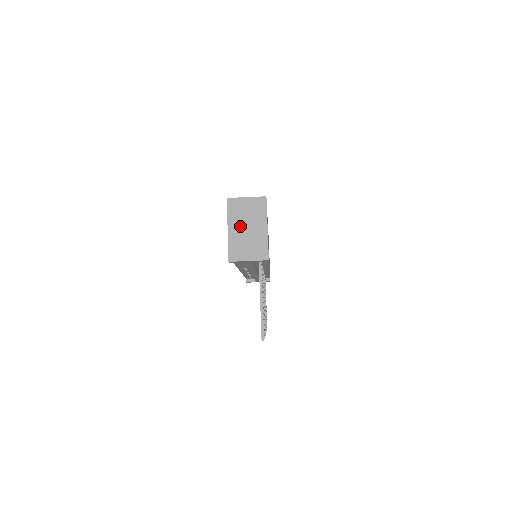
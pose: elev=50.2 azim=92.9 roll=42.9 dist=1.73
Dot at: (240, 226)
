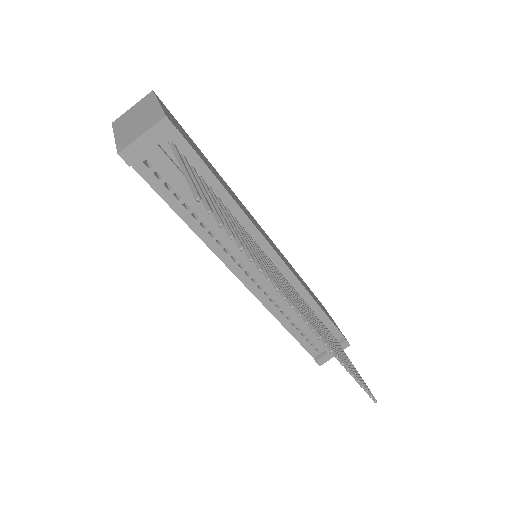
Dot at: (128, 125)
